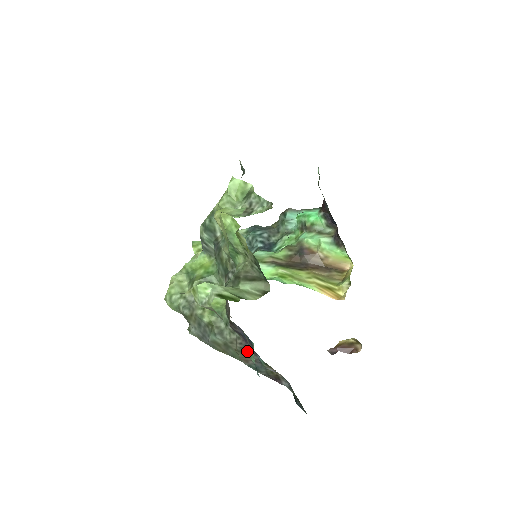
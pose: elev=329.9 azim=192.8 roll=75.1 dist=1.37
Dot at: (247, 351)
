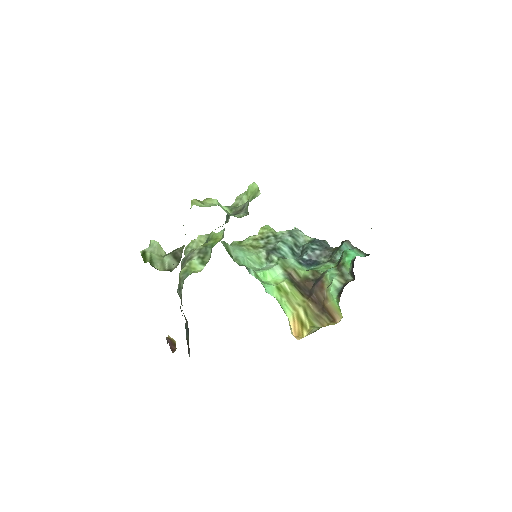
Dot at: occluded
